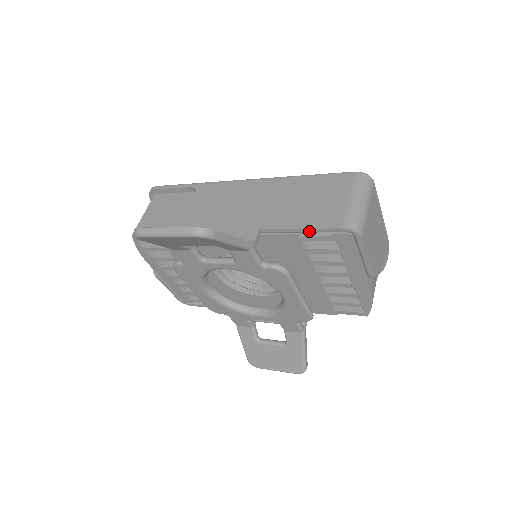
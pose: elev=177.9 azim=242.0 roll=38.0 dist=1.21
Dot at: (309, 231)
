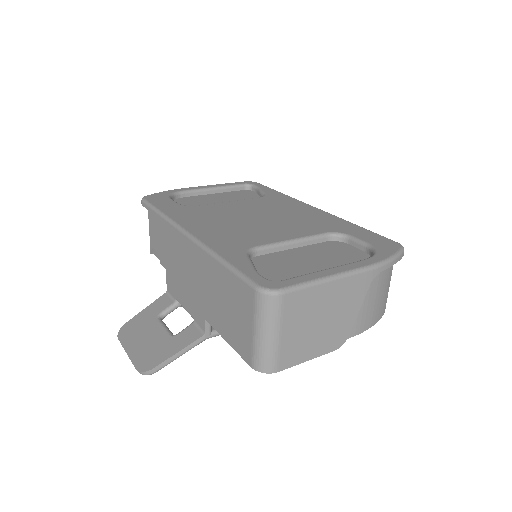
Dot at: (235, 346)
